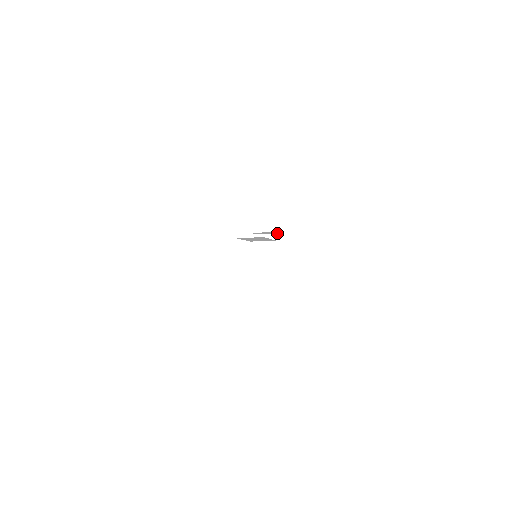
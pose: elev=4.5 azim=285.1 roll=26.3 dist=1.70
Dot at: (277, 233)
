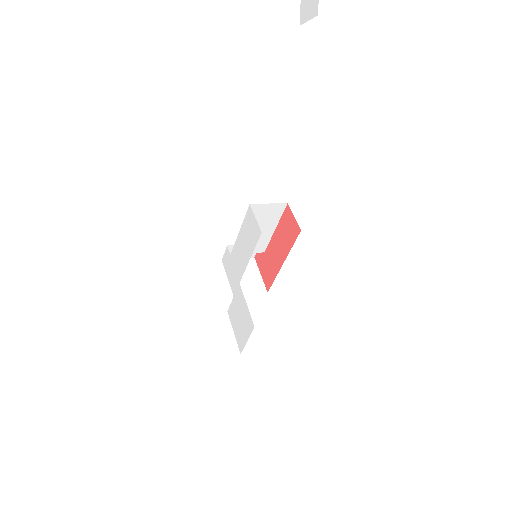
Dot at: occluded
